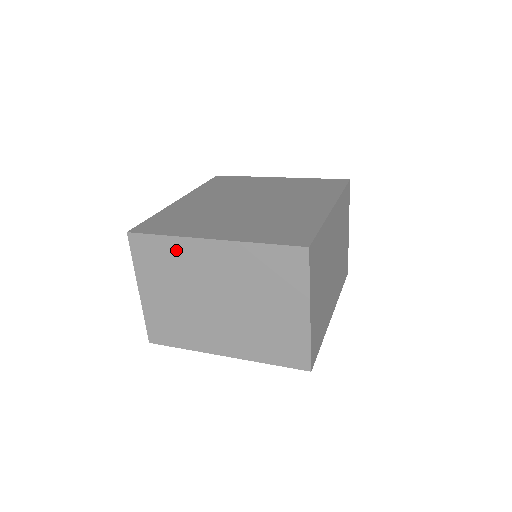
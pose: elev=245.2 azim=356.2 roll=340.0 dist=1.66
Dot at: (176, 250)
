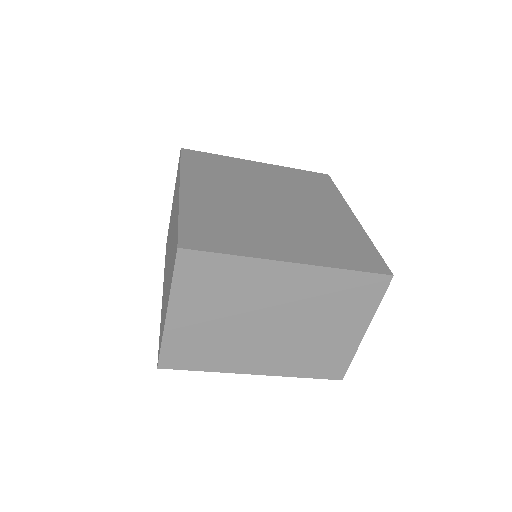
Dot at: (241, 271)
